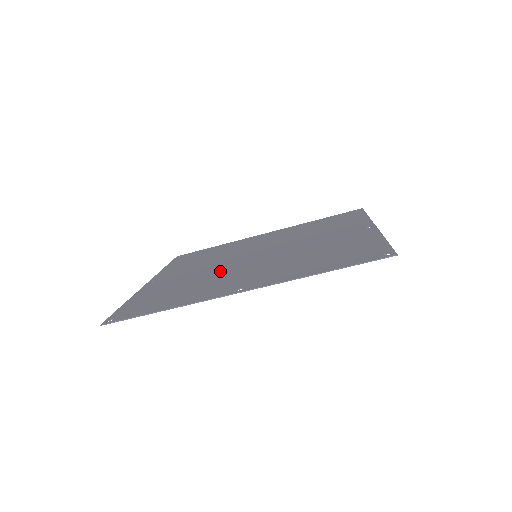
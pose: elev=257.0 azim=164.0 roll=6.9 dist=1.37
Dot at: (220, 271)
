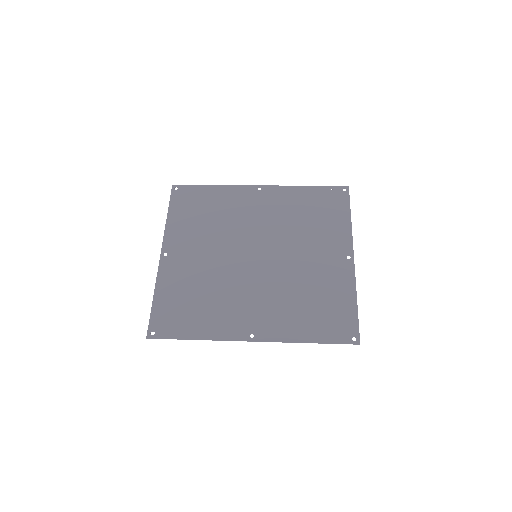
Dot at: (228, 276)
